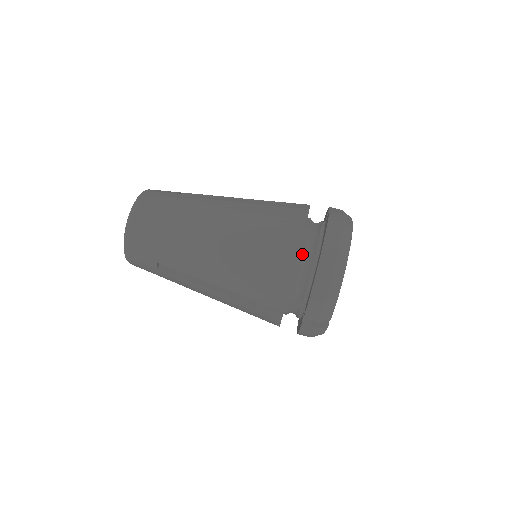
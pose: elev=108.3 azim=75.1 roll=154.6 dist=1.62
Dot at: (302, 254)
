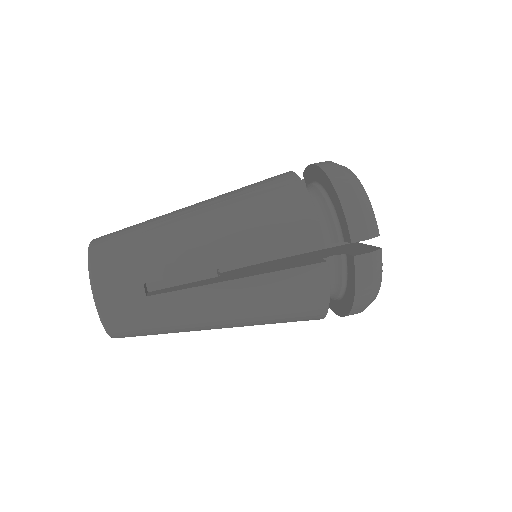
Dot at: occluded
